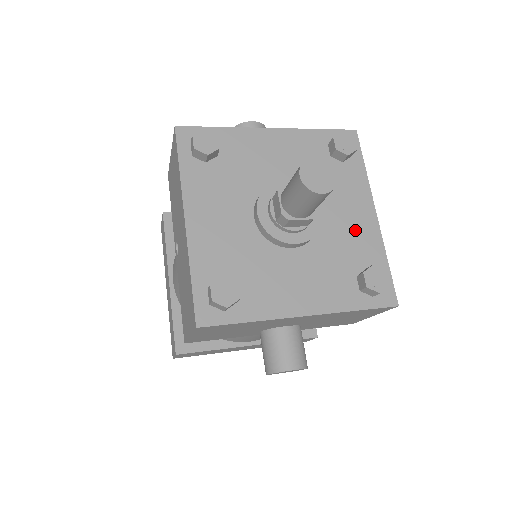
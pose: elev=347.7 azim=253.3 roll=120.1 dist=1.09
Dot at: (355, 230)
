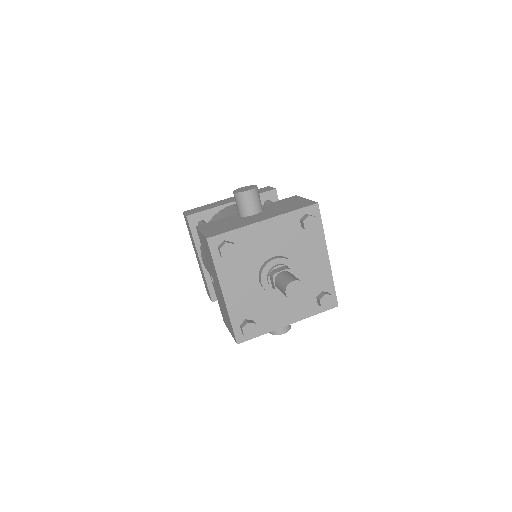
Dot at: (316, 271)
